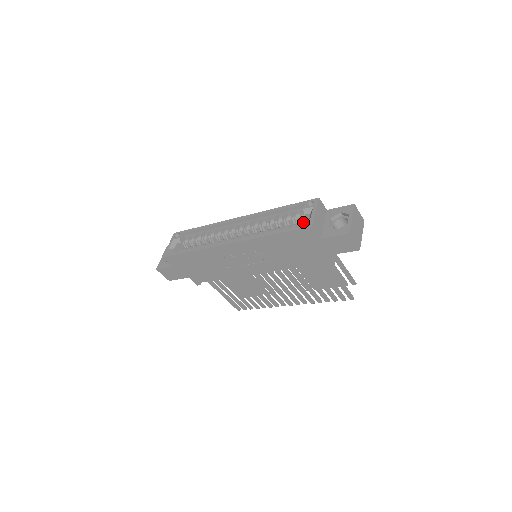
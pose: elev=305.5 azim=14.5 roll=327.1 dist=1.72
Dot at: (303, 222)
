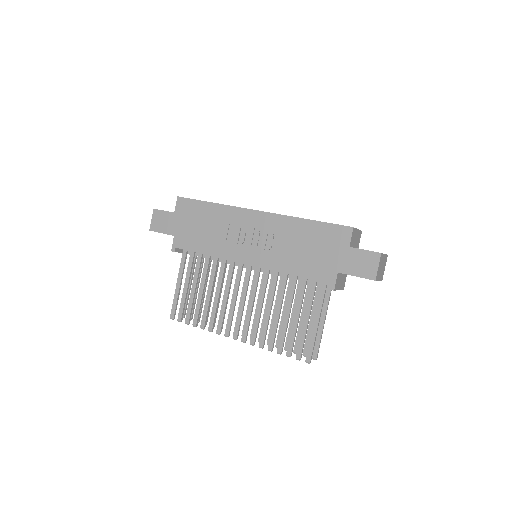
Dot at: occluded
